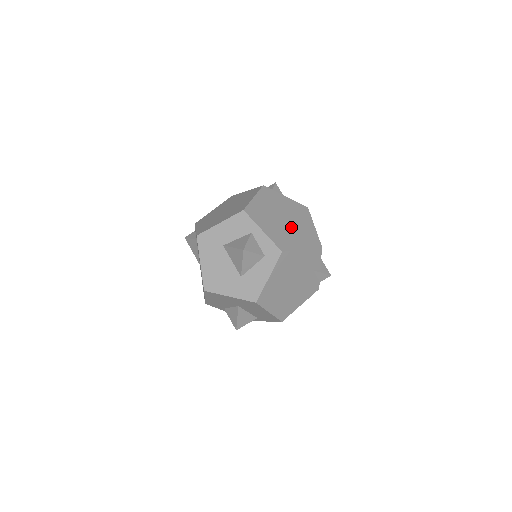
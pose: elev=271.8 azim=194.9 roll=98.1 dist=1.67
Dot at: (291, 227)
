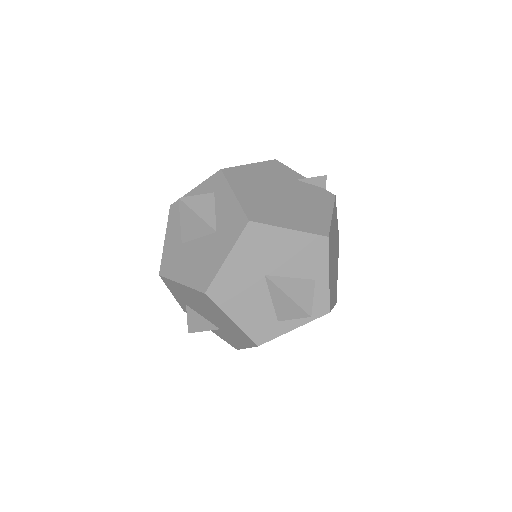
Dot at: occluded
